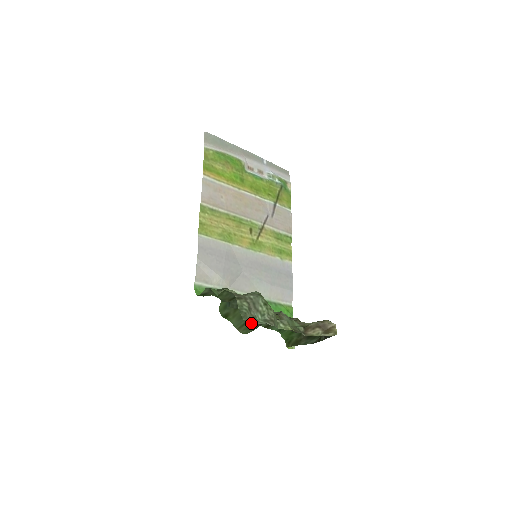
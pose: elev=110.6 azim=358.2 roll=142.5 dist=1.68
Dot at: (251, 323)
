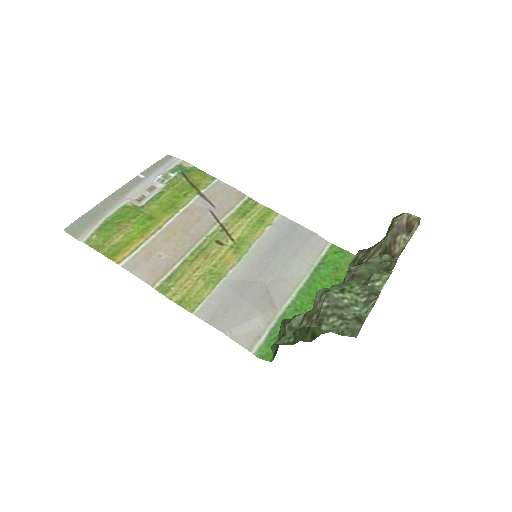
Dot at: occluded
